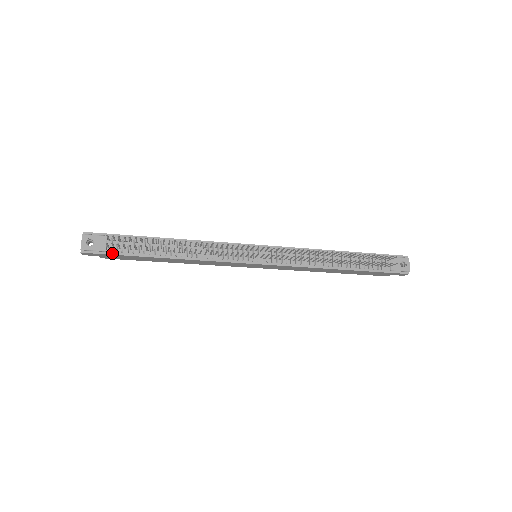
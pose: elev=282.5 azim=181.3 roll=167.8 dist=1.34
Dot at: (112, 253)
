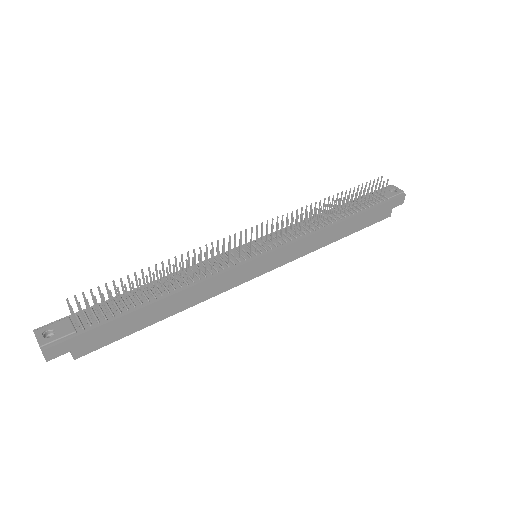
Dot at: (86, 330)
